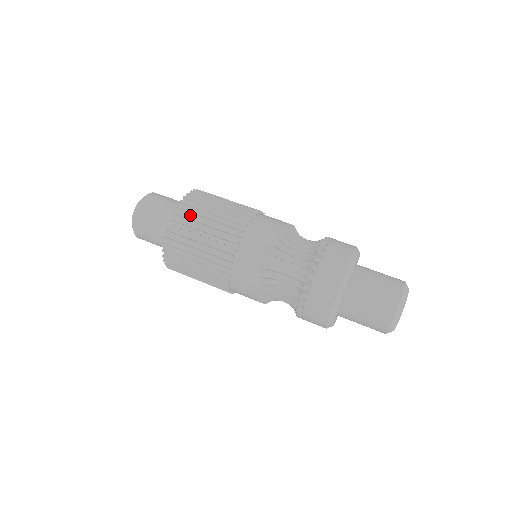
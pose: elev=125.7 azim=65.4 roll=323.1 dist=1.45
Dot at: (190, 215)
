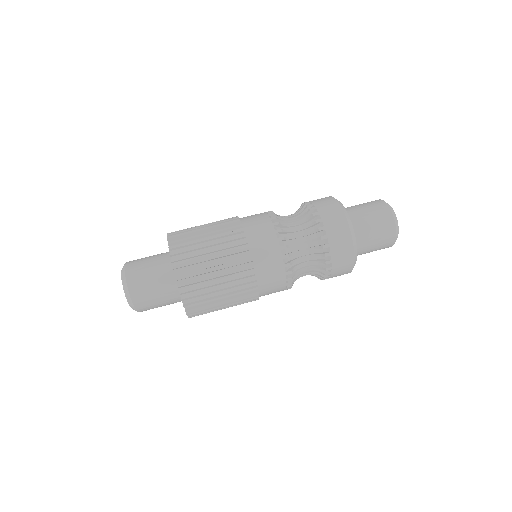
Dot at: (188, 254)
